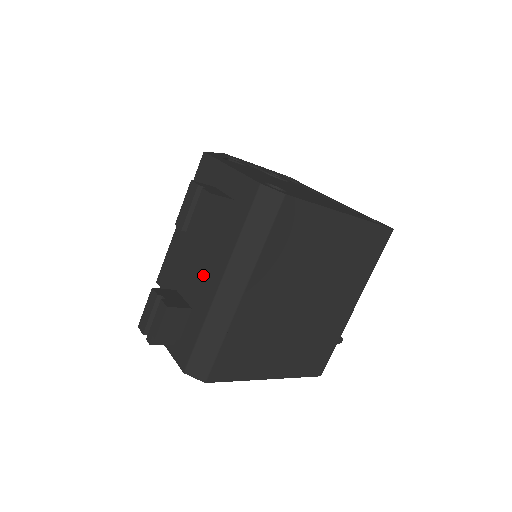
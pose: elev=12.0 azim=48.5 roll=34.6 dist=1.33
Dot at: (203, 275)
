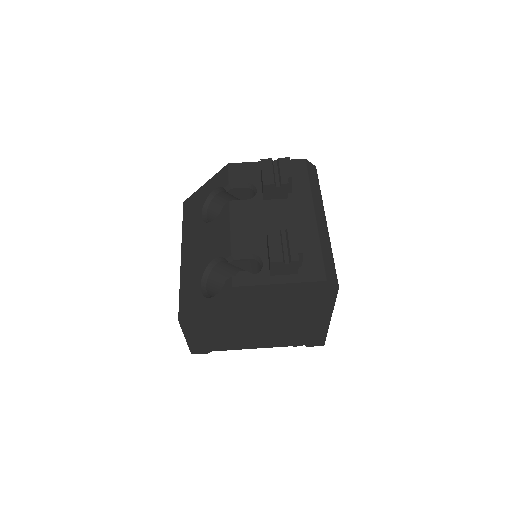
Dot at: (293, 218)
